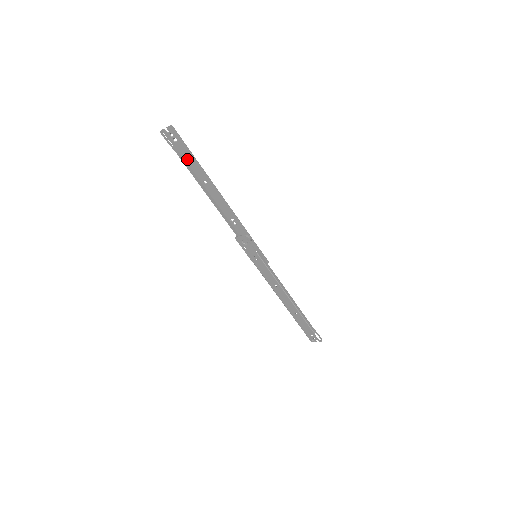
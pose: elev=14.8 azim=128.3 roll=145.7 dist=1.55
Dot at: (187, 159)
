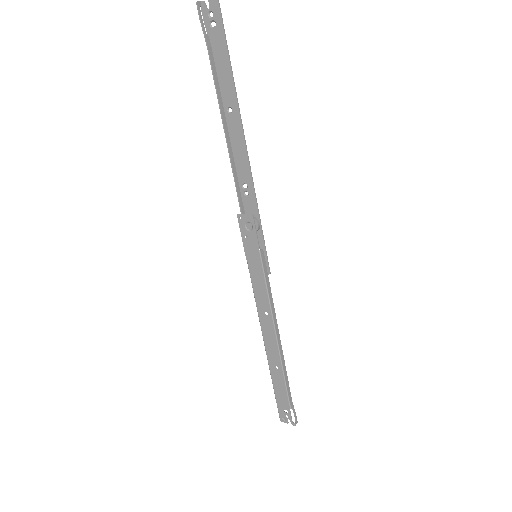
Dot at: (218, 63)
